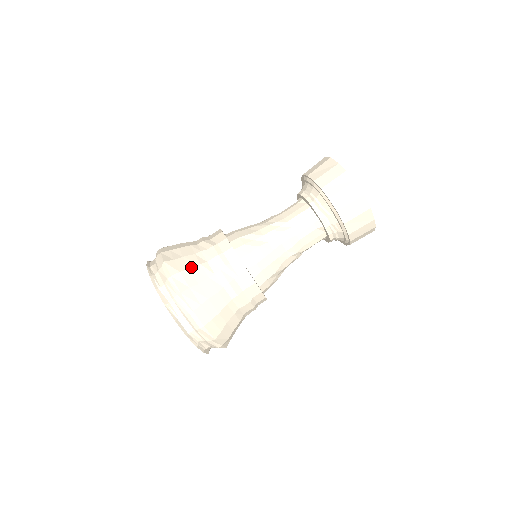
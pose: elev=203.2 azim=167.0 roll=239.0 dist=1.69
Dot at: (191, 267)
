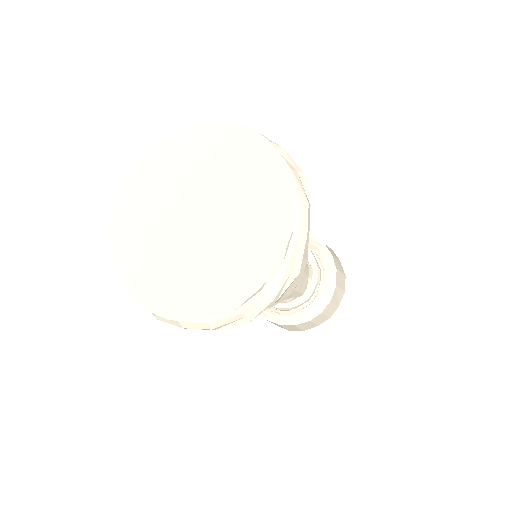
Dot at: occluded
